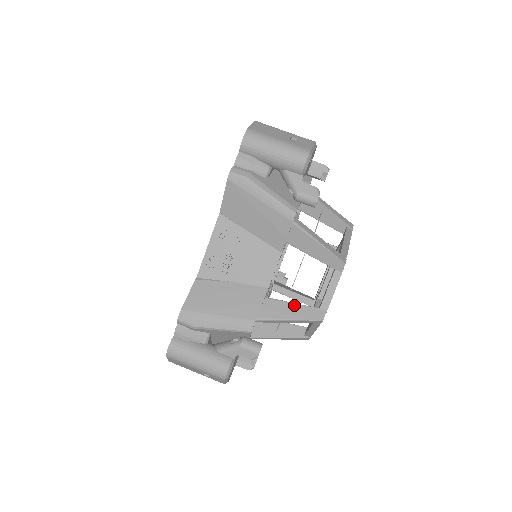
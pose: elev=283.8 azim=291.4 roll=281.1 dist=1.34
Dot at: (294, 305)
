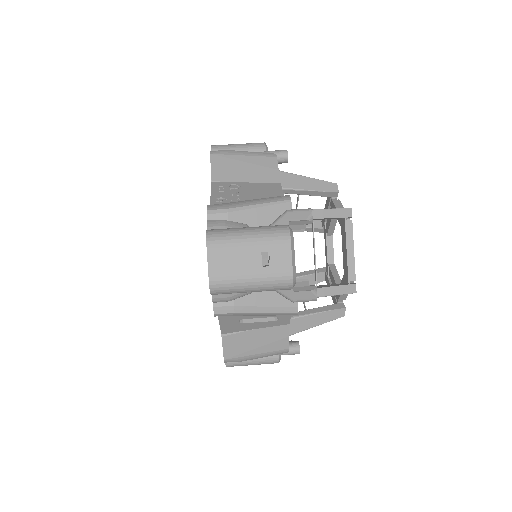
Dot at: occluded
